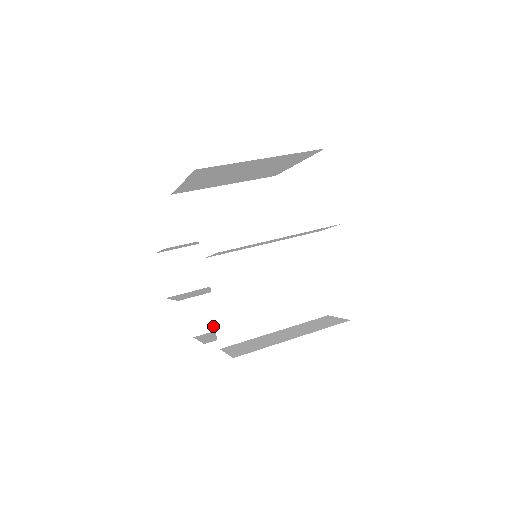
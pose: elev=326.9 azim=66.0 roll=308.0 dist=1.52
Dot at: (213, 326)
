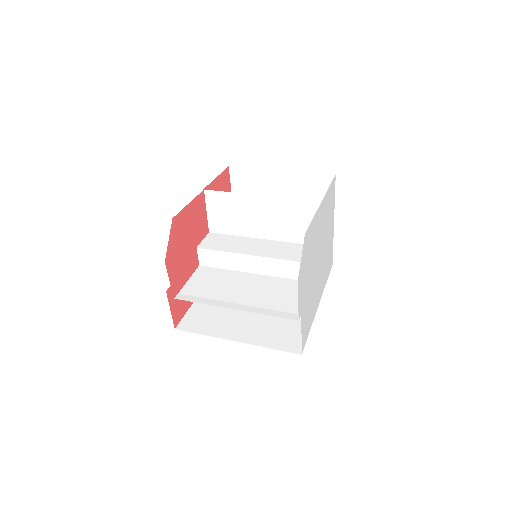
Dot at: (198, 330)
